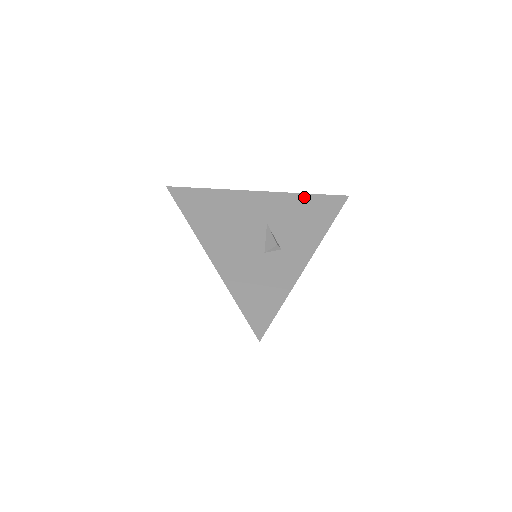
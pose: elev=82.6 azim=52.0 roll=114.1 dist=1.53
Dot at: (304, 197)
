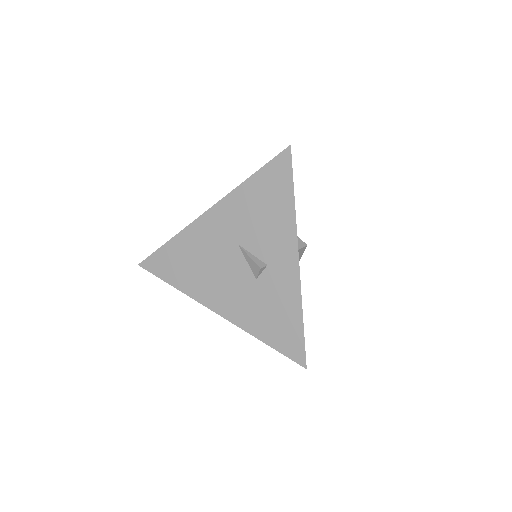
Dot at: (249, 184)
